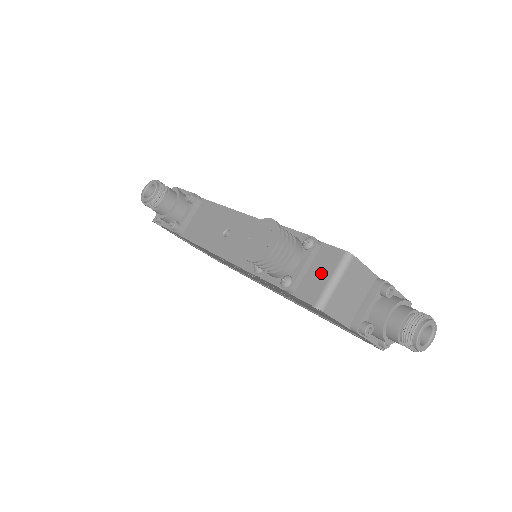
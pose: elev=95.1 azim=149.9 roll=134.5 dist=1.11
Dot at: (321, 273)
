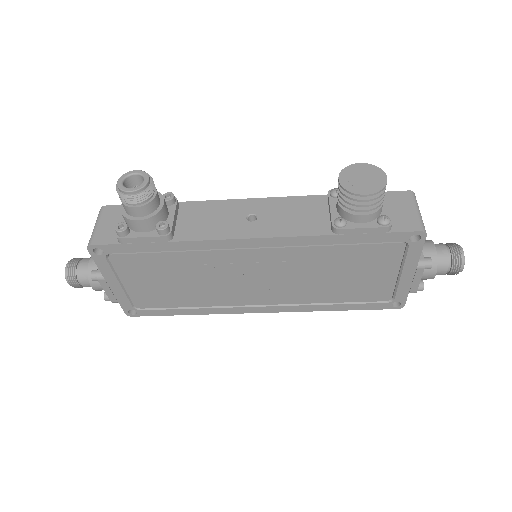
Dot at: (403, 209)
